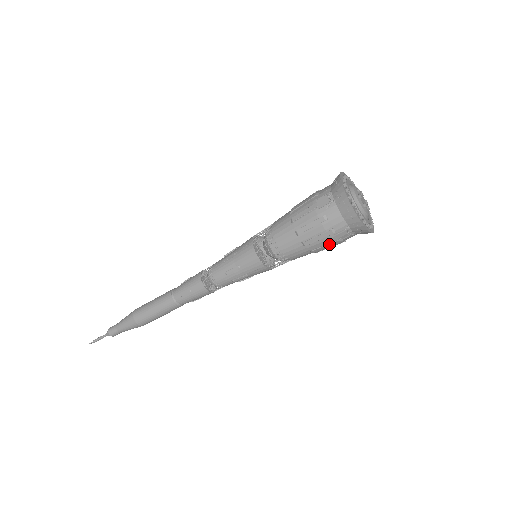
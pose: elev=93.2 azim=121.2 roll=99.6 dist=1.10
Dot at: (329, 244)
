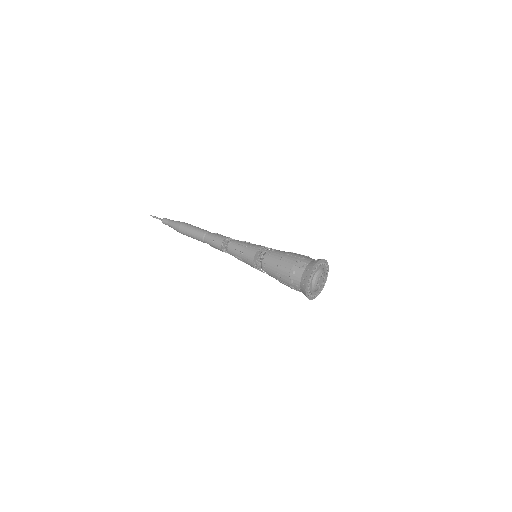
Dot at: (287, 285)
